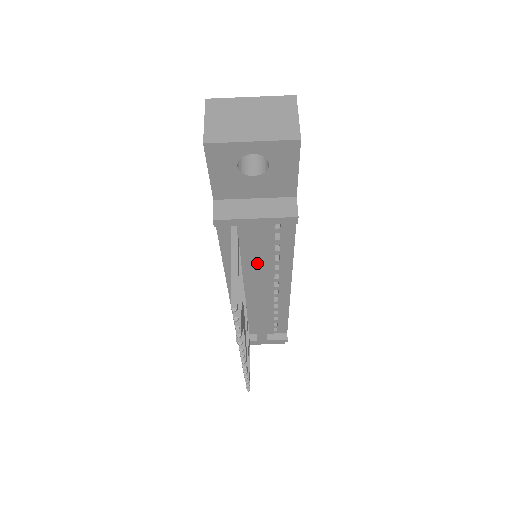
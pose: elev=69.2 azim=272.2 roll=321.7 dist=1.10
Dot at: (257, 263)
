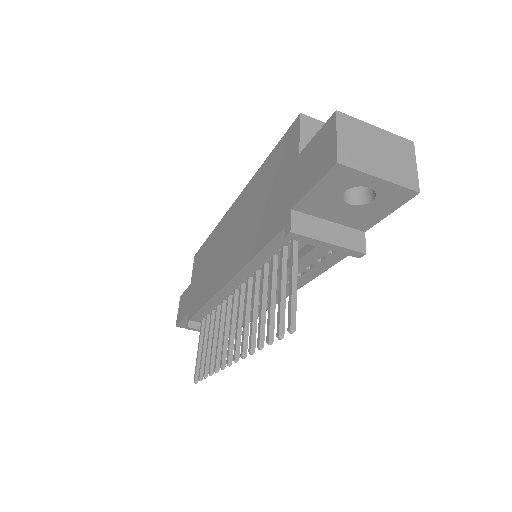
Dot at: occluded
